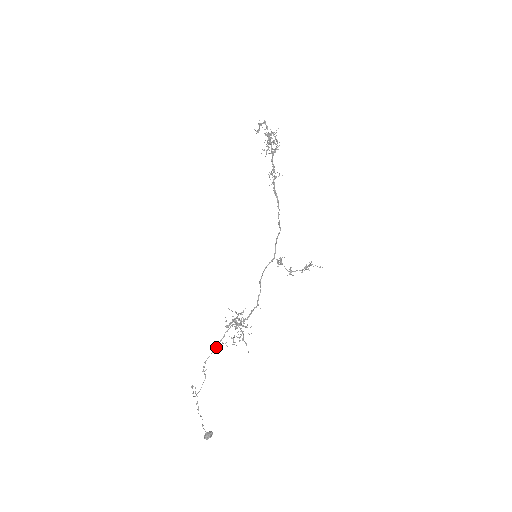
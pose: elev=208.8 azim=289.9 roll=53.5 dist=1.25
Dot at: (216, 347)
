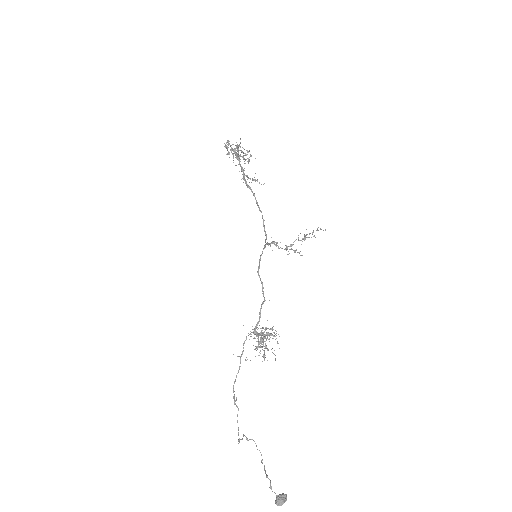
Dot at: (239, 367)
